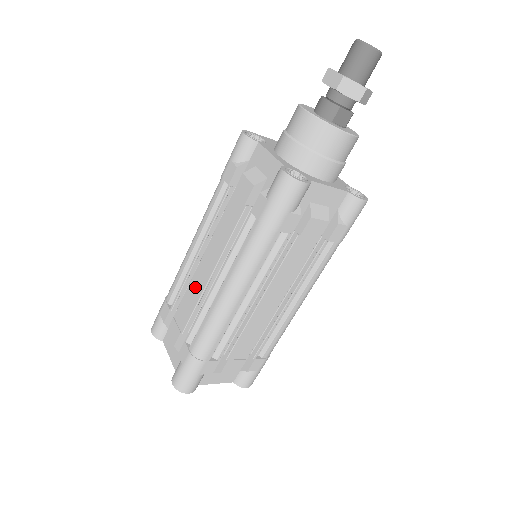
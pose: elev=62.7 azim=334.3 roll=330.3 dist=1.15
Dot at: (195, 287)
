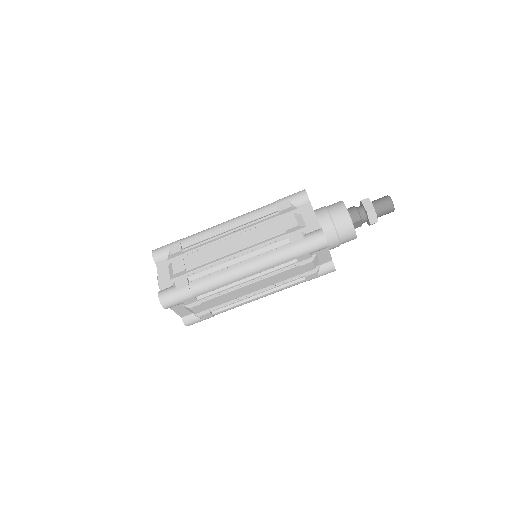
Dot at: (216, 250)
